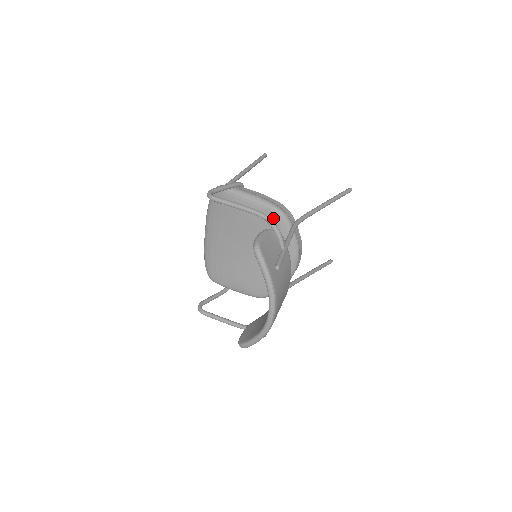
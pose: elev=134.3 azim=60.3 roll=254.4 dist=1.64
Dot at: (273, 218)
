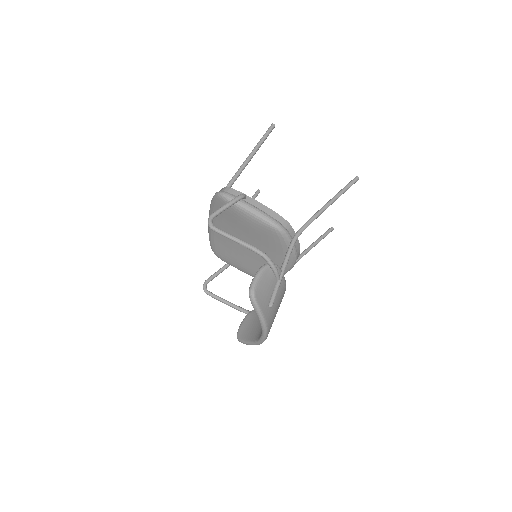
Dot at: (273, 233)
